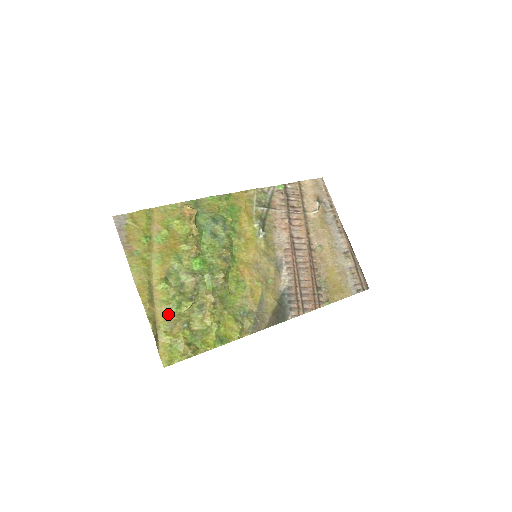
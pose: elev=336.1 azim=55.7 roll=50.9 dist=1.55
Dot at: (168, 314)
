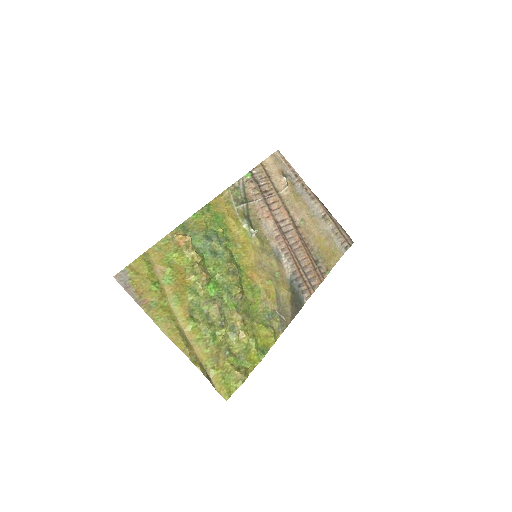
Dot at: (208, 350)
